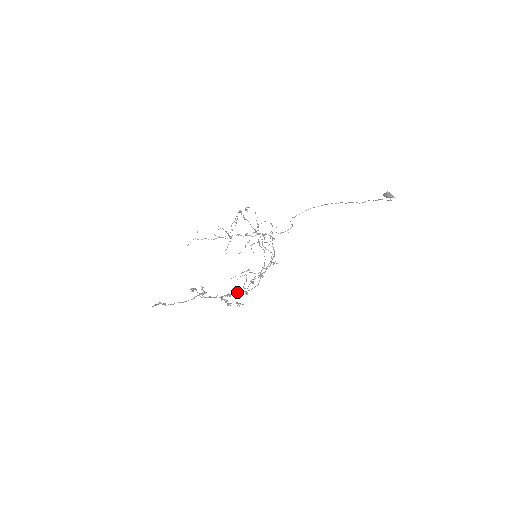
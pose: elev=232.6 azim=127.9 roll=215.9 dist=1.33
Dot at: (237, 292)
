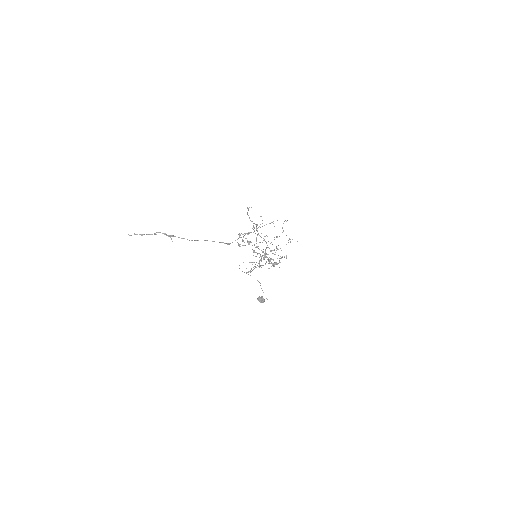
Dot at: occluded
